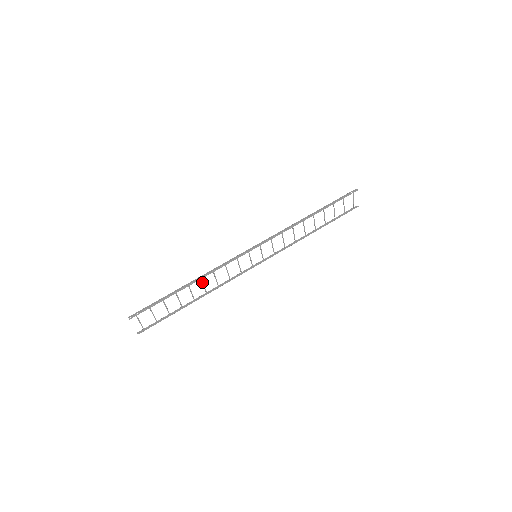
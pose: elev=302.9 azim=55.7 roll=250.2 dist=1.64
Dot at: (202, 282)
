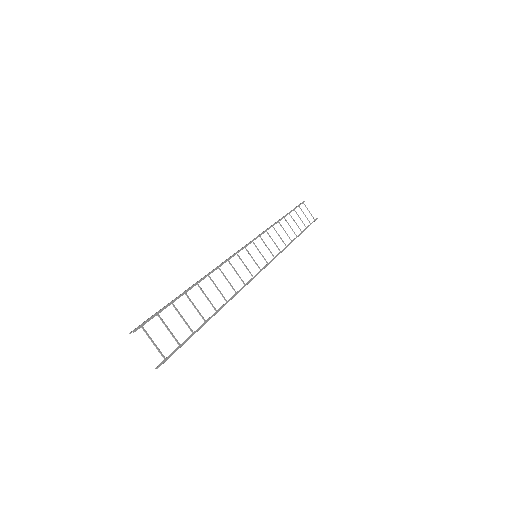
Dot at: (212, 281)
